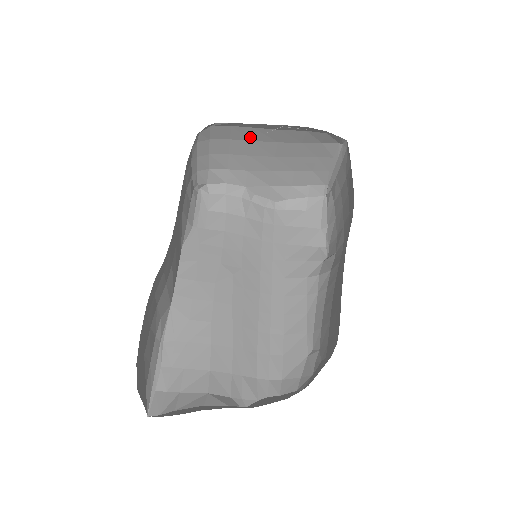
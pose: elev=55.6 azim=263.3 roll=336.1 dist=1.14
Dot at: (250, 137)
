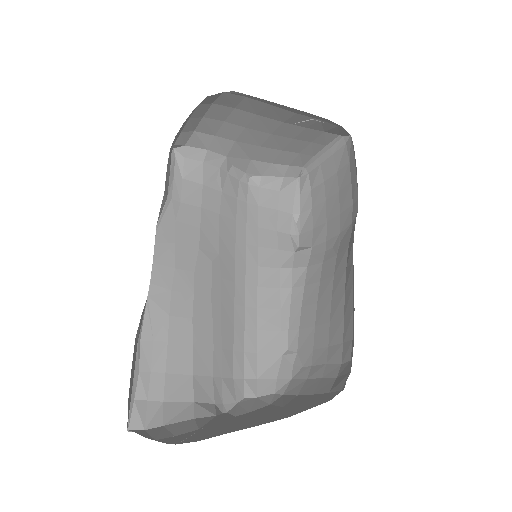
Dot at: (258, 111)
